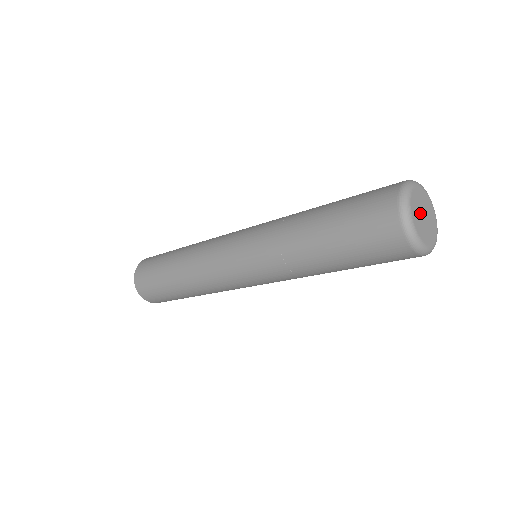
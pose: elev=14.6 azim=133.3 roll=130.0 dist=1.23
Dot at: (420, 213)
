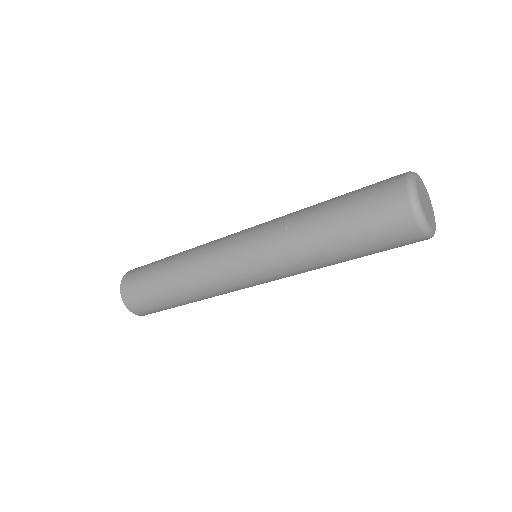
Dot at: (424, 201)
